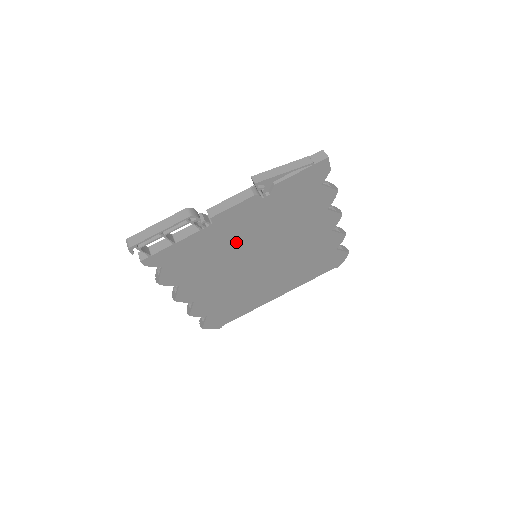
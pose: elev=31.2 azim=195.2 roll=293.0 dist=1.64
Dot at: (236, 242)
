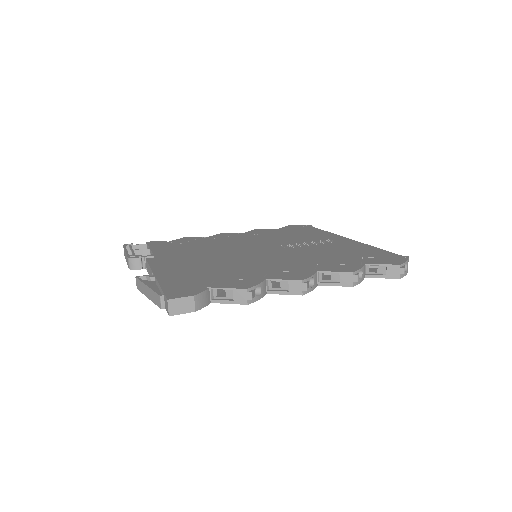
Dot at: occluded
